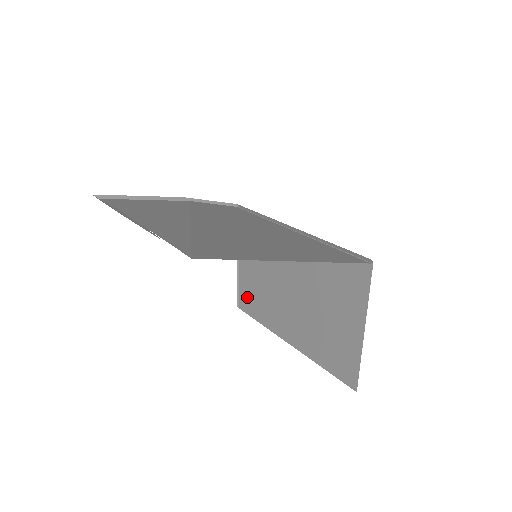
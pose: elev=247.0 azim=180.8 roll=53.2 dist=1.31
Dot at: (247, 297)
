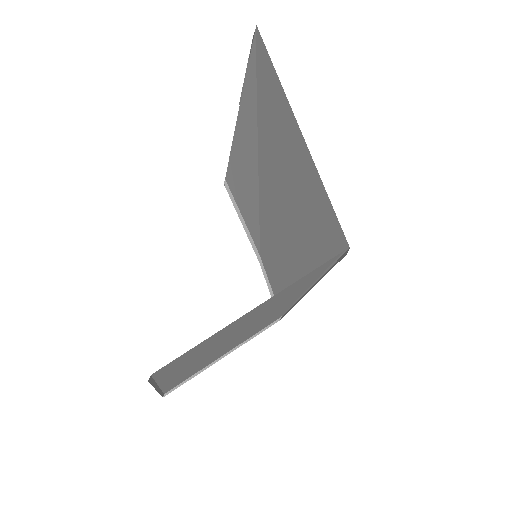
Dot at: occluded
